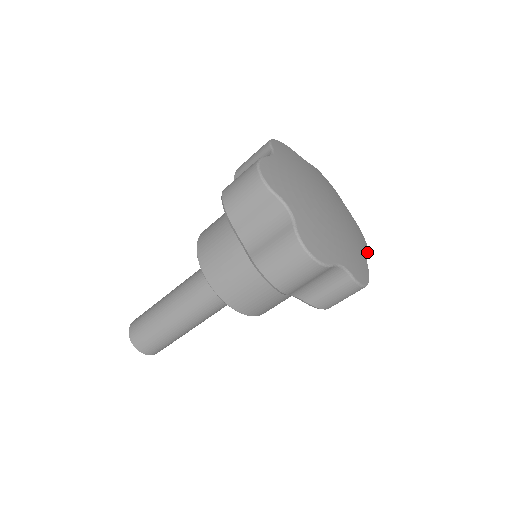
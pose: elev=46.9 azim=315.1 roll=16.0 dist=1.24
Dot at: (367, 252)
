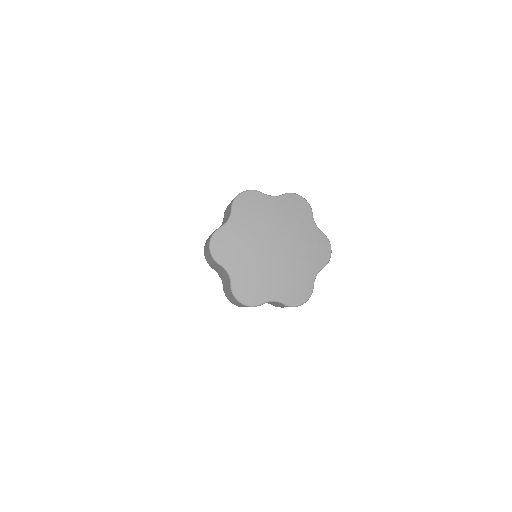
Dot at: (322, 267)
